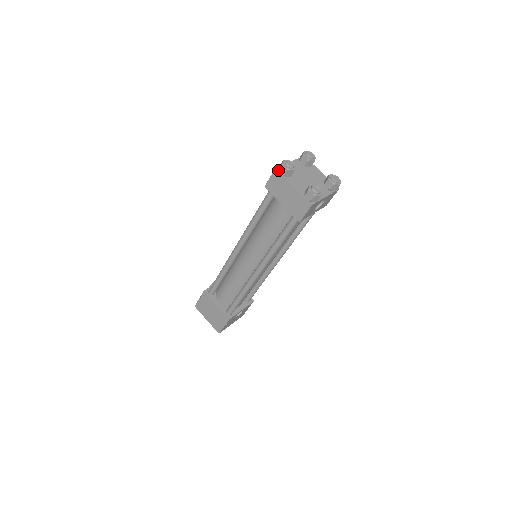
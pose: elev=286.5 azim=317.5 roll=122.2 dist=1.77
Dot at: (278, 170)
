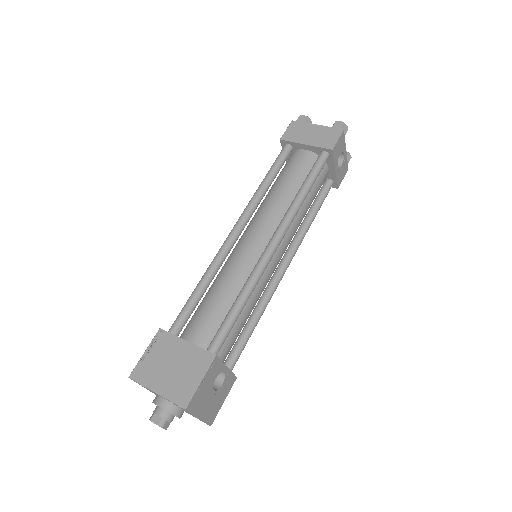
Dot at: (295, 122)
